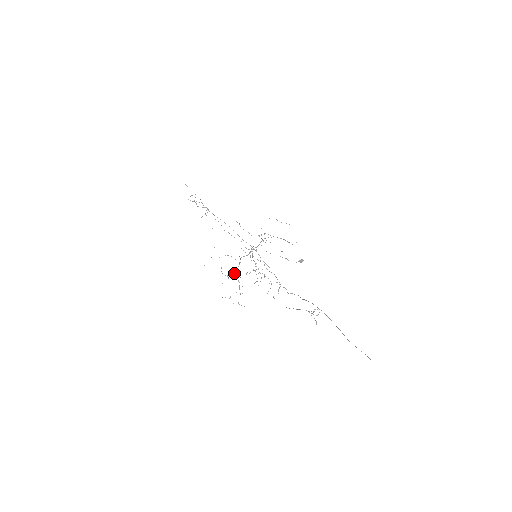
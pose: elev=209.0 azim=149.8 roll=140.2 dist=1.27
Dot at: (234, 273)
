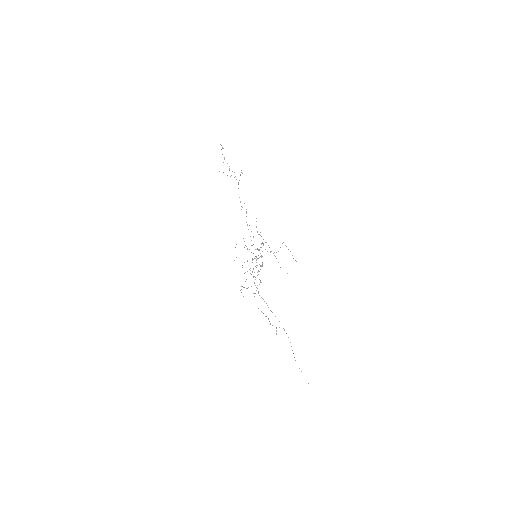
Dot at: occluded
